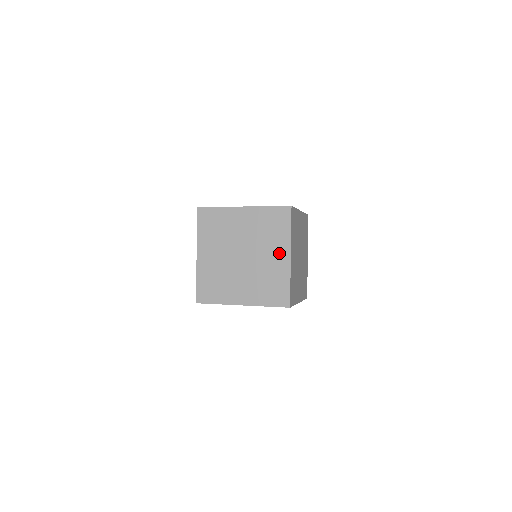
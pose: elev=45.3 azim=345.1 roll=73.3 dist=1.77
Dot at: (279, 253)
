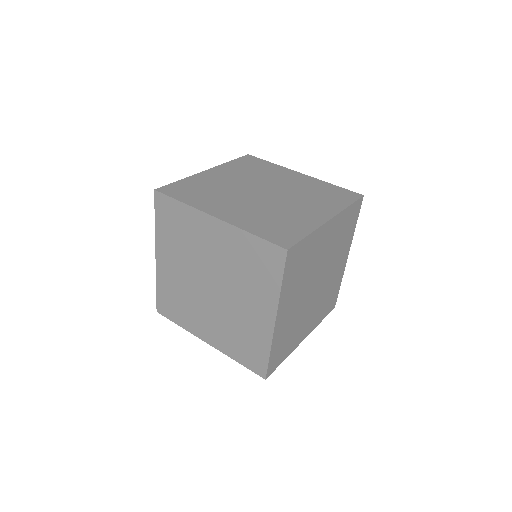
Dot at: (317, 210)
